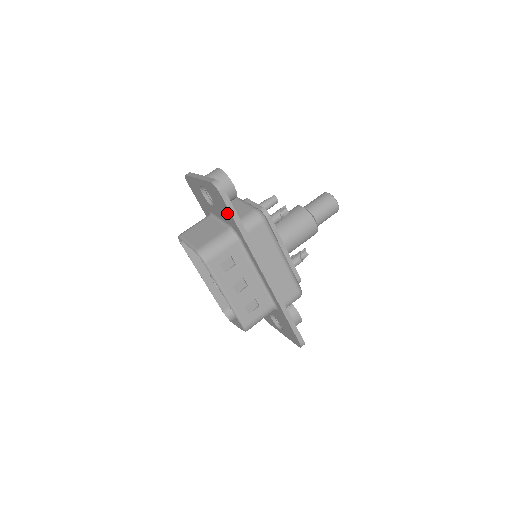
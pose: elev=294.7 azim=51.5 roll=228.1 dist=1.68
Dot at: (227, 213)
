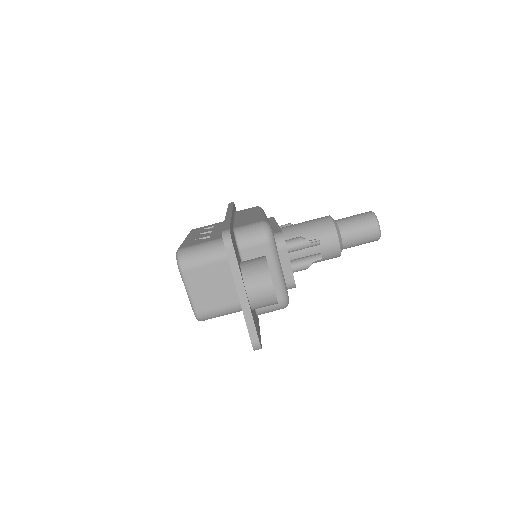
Dot at: occluded
